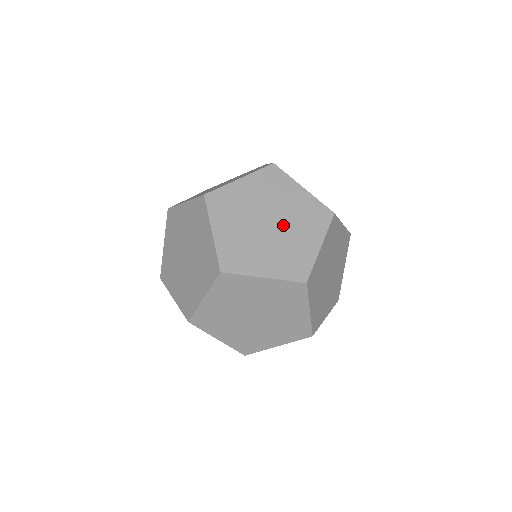
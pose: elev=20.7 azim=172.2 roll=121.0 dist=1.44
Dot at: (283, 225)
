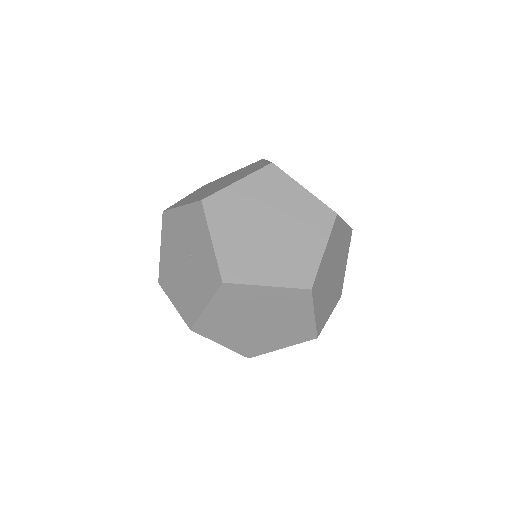
Dot at: (337, 267)
